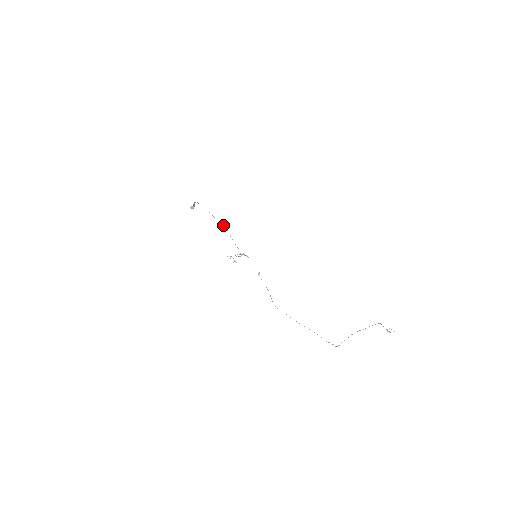
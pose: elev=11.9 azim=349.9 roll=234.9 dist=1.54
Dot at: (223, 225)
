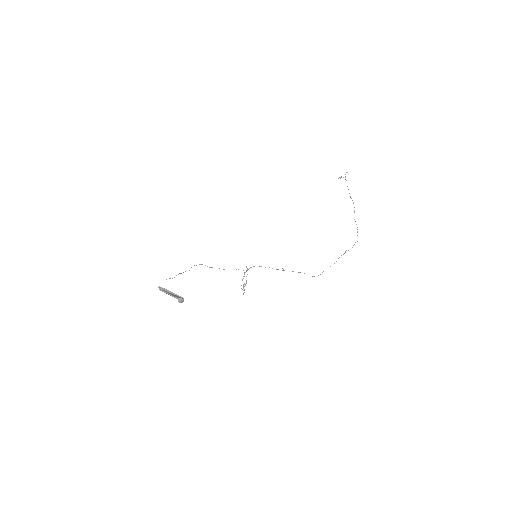
Dot at: occluded
